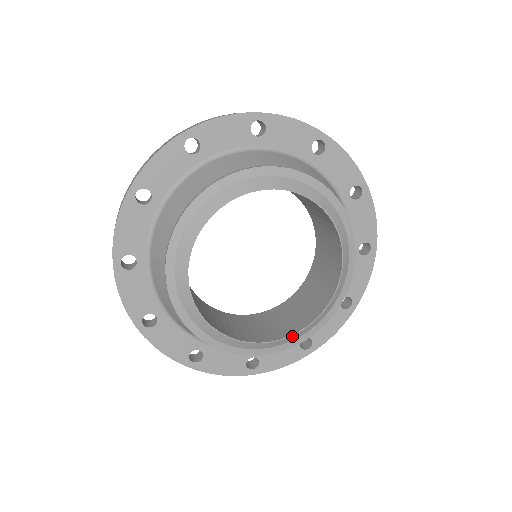
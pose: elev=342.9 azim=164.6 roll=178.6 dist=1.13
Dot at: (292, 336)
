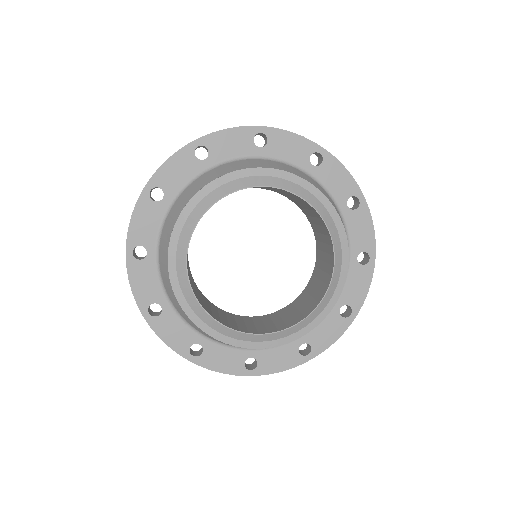
Dot at: (316, 309)
